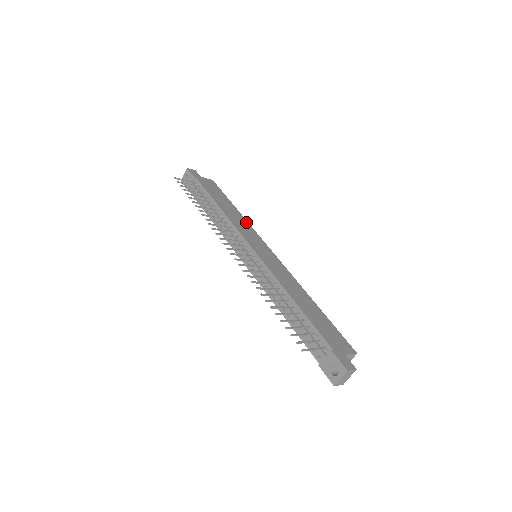
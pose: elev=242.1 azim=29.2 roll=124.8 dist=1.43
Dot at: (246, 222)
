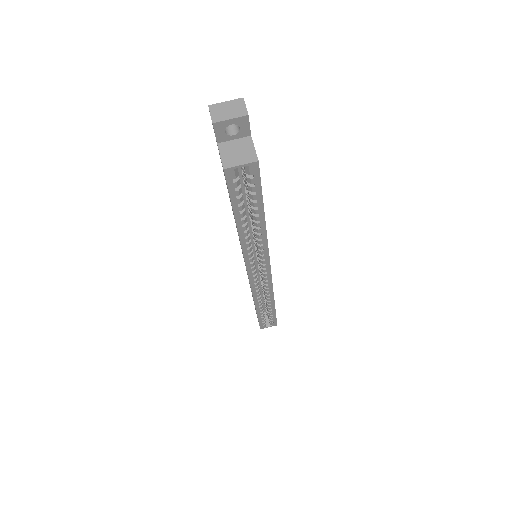
Dot at: occluded
